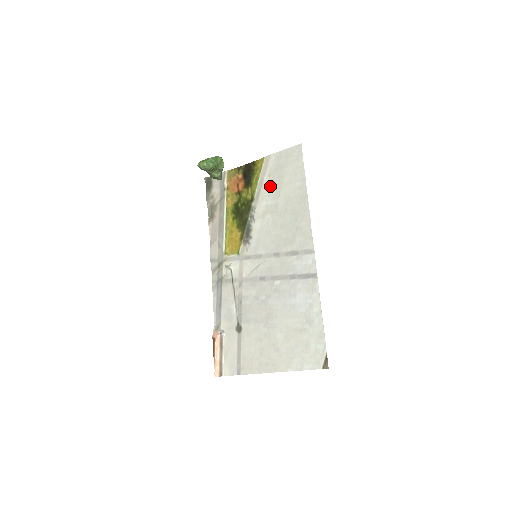
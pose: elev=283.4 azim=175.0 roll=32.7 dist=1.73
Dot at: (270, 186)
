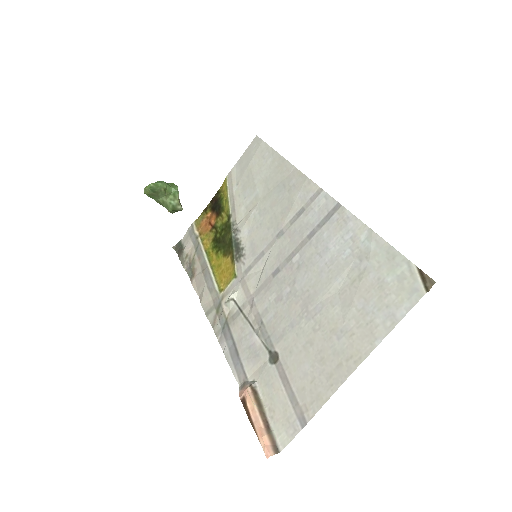
Dot at: (242, 190)
